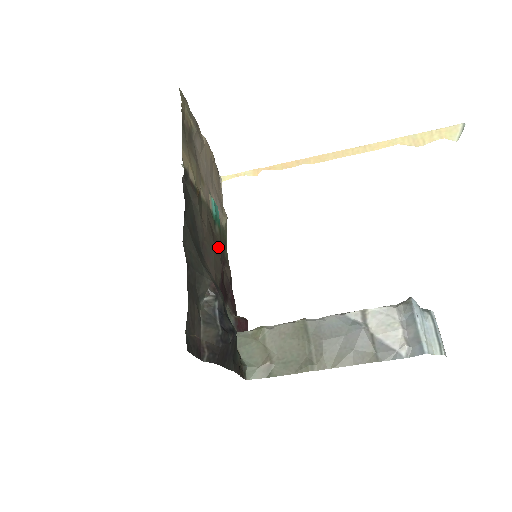
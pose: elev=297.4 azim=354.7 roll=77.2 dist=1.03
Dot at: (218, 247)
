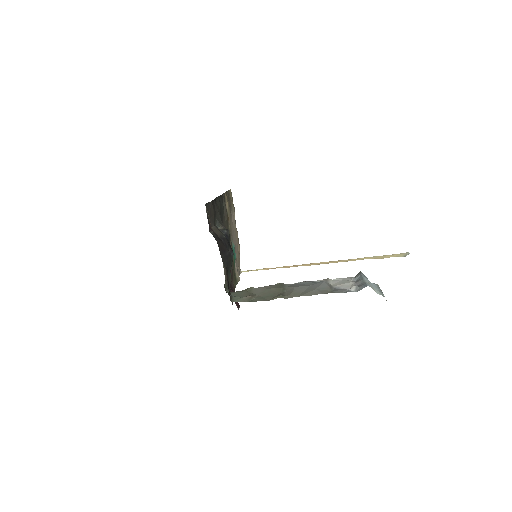
Dot at: occluded
